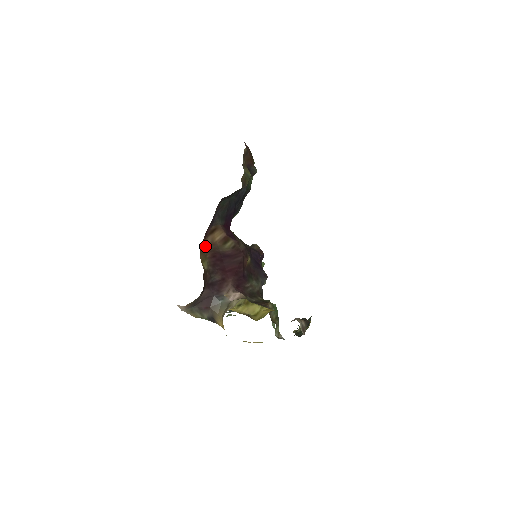
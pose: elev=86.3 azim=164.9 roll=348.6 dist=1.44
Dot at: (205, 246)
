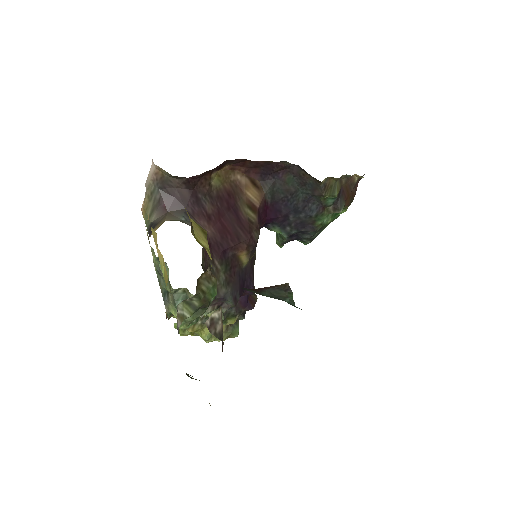
Dot at: (235, 177)
